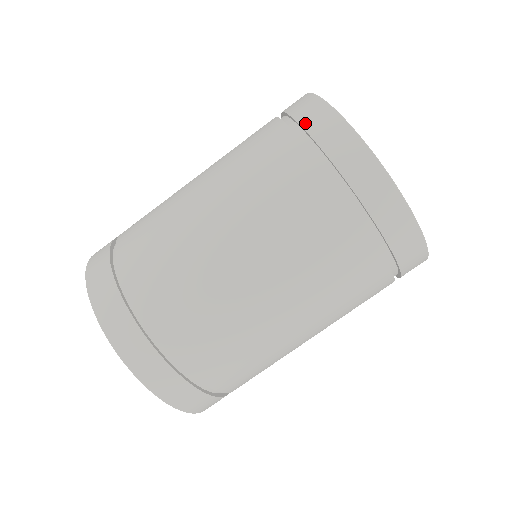
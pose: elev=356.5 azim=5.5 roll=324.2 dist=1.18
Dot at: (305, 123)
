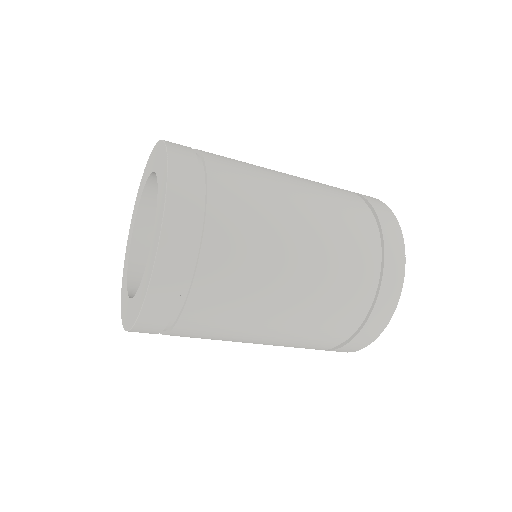
Dot at: occluded
